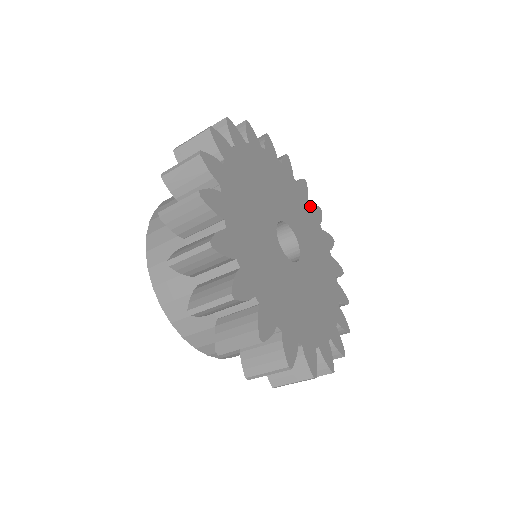
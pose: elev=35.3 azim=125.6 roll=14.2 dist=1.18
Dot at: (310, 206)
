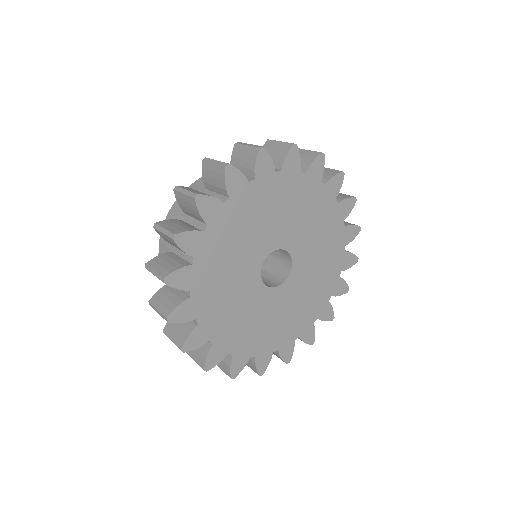
Dot at: (281, 174)
